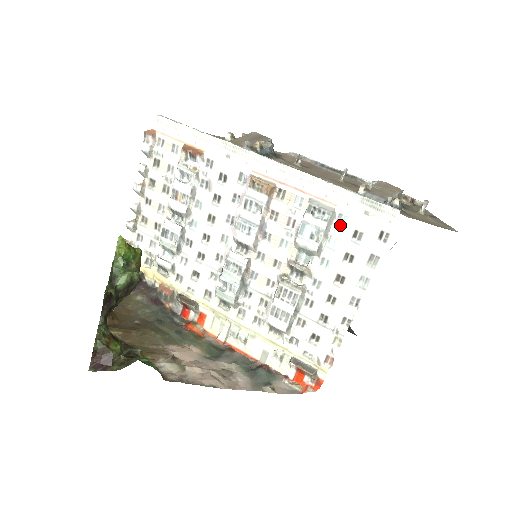
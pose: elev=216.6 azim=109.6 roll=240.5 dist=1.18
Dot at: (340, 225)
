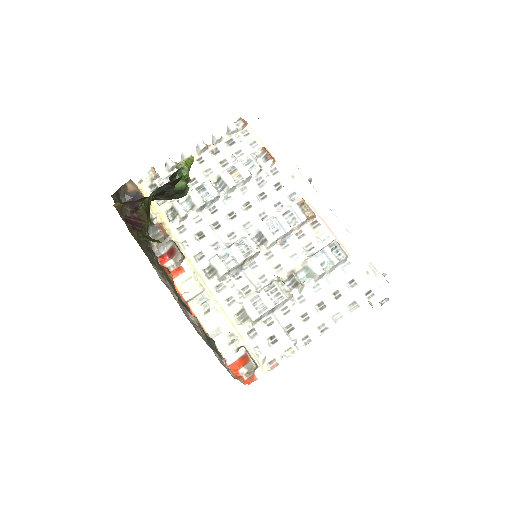
Dot at: (345, 269)
